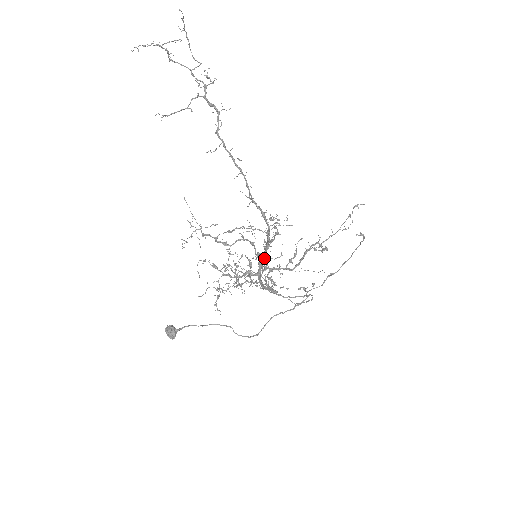
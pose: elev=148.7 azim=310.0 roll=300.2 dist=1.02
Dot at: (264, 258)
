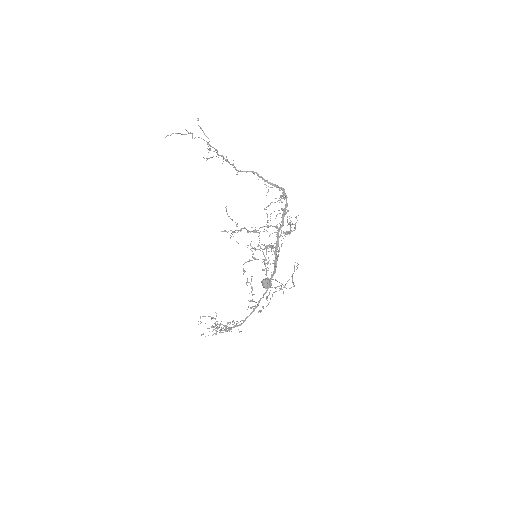
Dot at: (283, 224)
